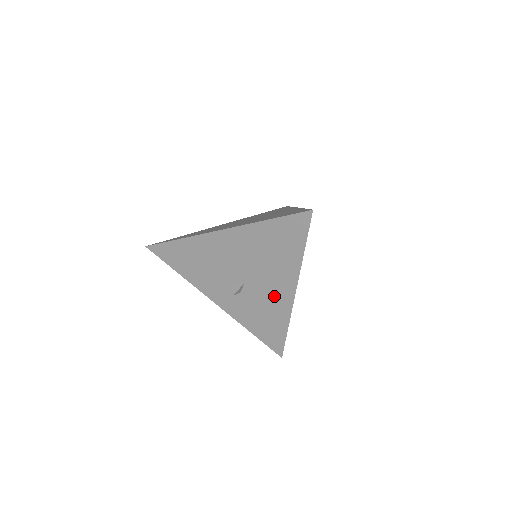
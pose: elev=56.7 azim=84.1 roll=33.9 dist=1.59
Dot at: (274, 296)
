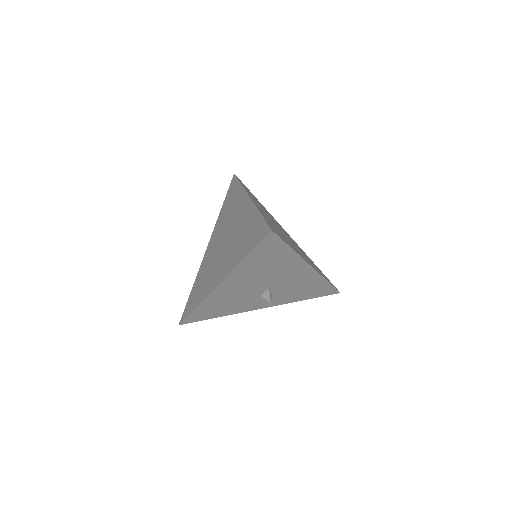
Dot at: (298, 278)
